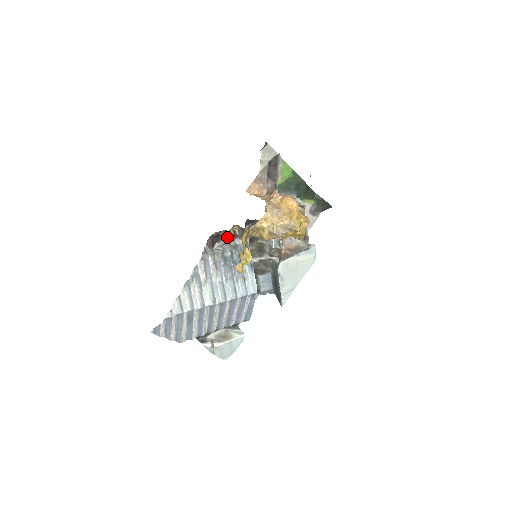
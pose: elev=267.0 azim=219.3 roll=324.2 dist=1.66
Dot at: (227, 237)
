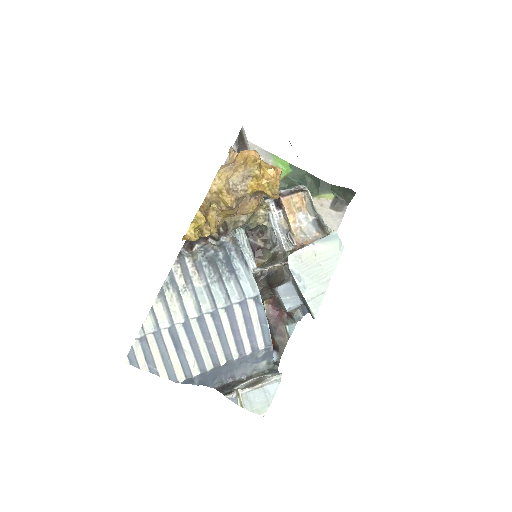
Dot at: (210, 238)
